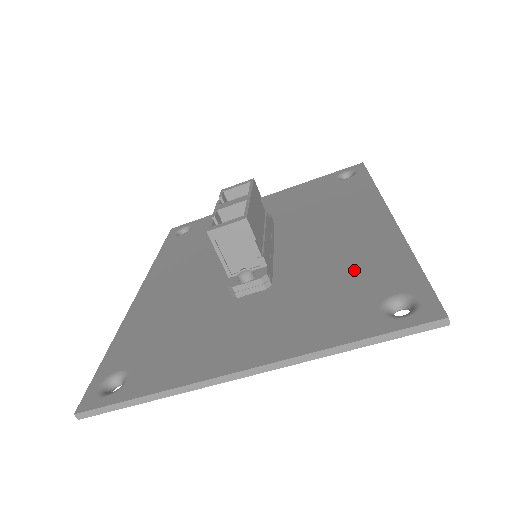
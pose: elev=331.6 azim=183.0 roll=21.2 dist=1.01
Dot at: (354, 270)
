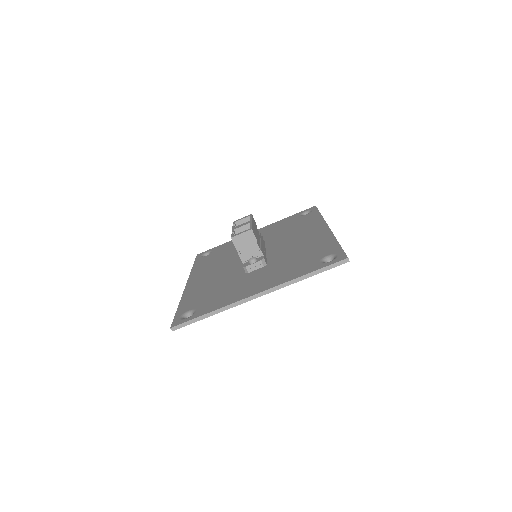
Dot at: (309, 251)
